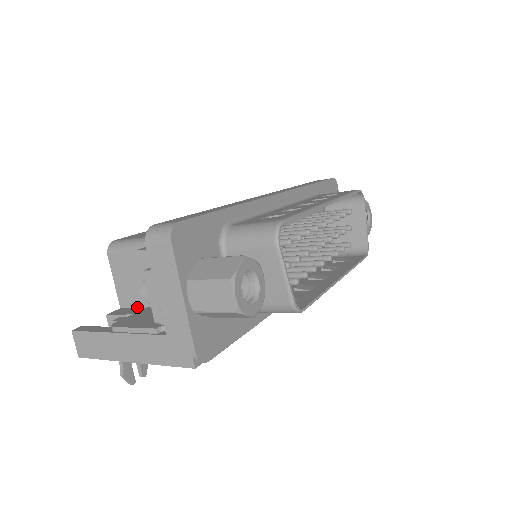
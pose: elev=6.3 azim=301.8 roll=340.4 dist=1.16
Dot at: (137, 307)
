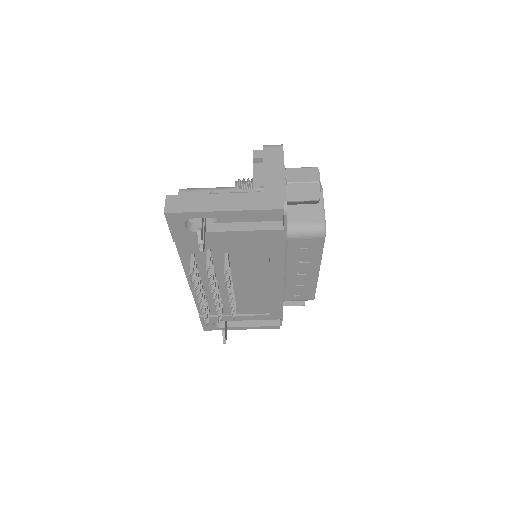
Dot at: occluded
